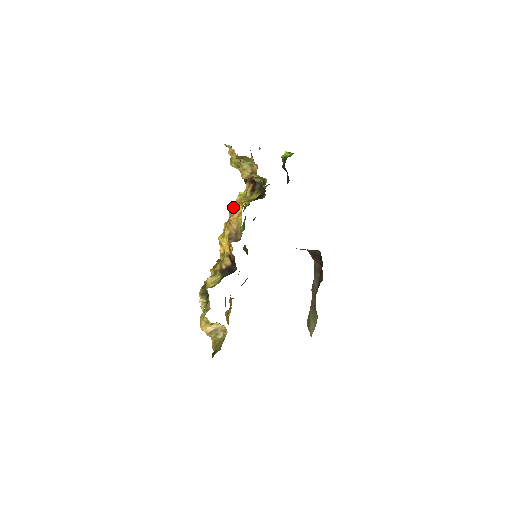
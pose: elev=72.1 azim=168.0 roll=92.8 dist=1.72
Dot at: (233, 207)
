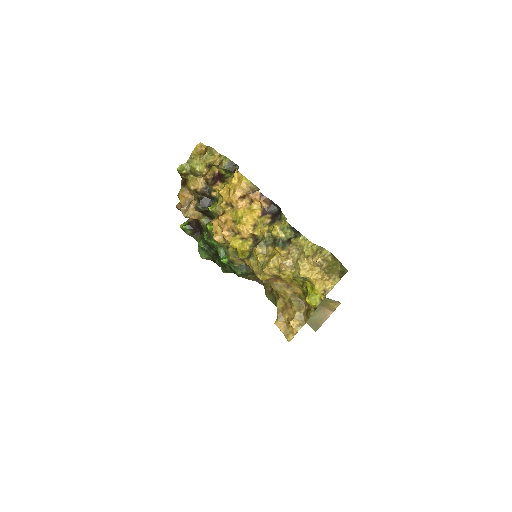
Dot at: (225, 196)
